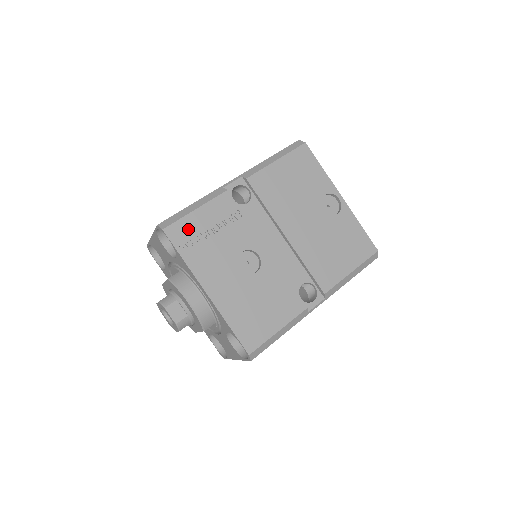
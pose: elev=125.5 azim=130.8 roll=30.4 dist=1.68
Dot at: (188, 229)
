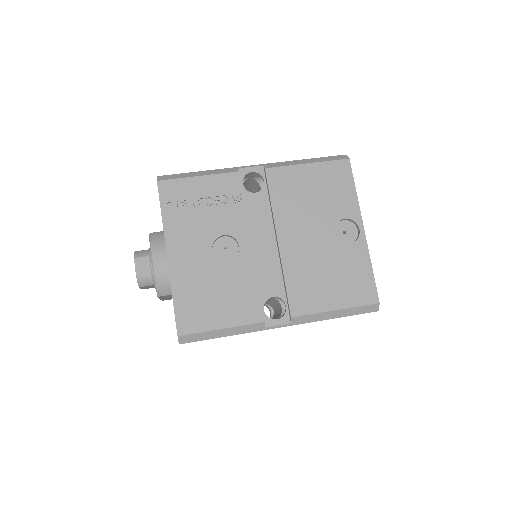
Dot at: (181, 191)
